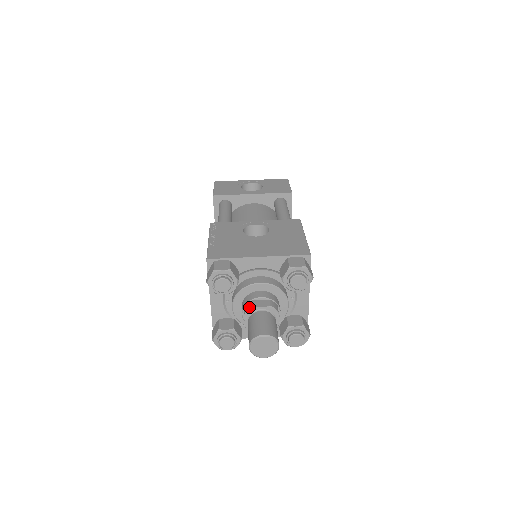
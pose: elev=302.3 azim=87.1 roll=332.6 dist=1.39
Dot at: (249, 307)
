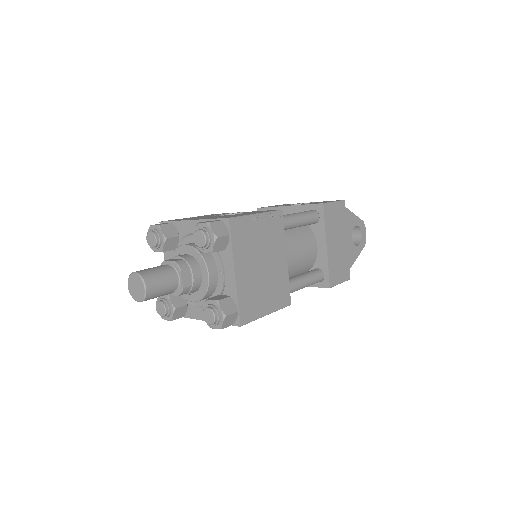
Dot at: (163, 262)
